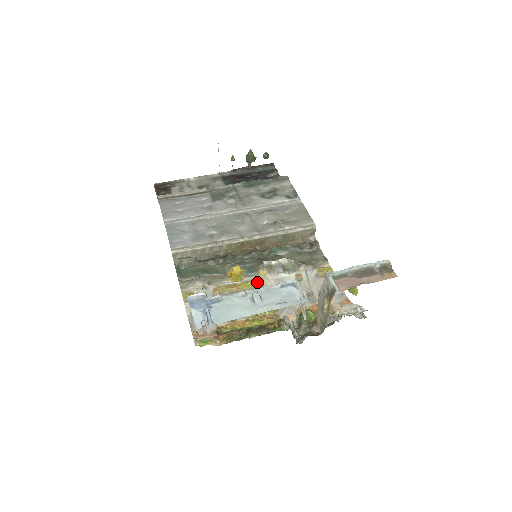
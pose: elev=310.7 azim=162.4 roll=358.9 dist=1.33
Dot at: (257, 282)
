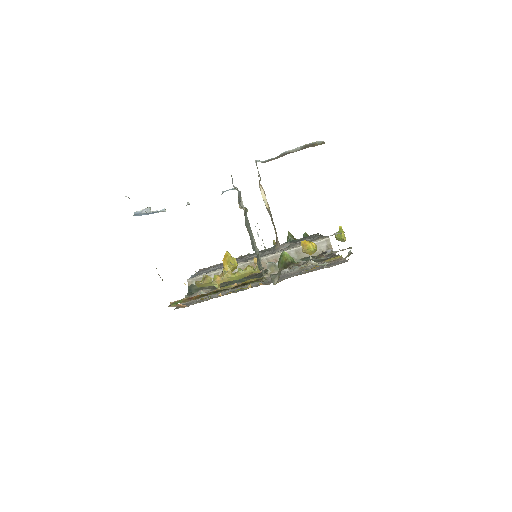
Dot at: (257, 278)
